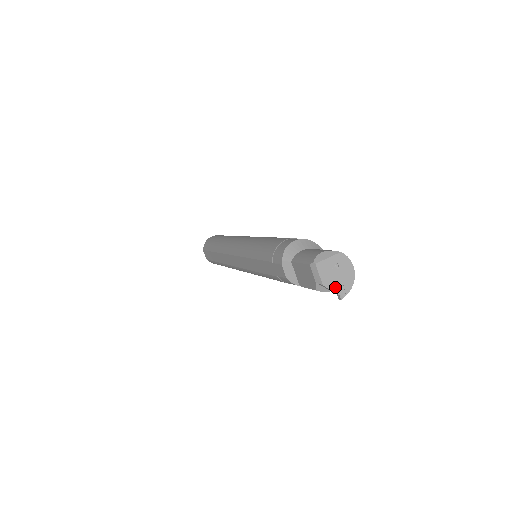
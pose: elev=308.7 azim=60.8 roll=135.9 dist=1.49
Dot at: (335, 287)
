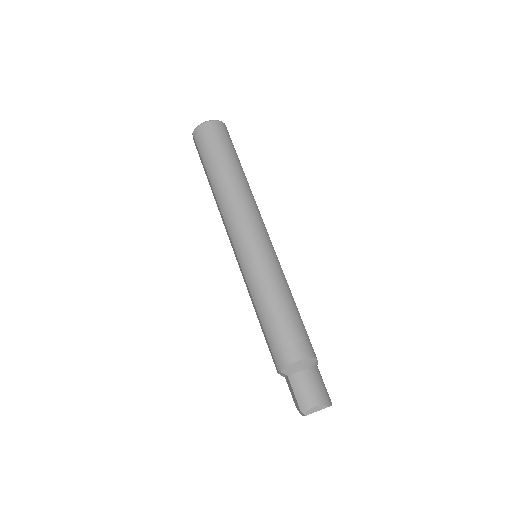
Dot at: occluded
